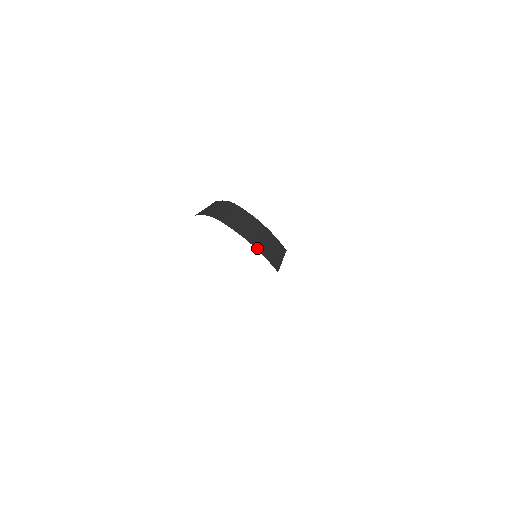
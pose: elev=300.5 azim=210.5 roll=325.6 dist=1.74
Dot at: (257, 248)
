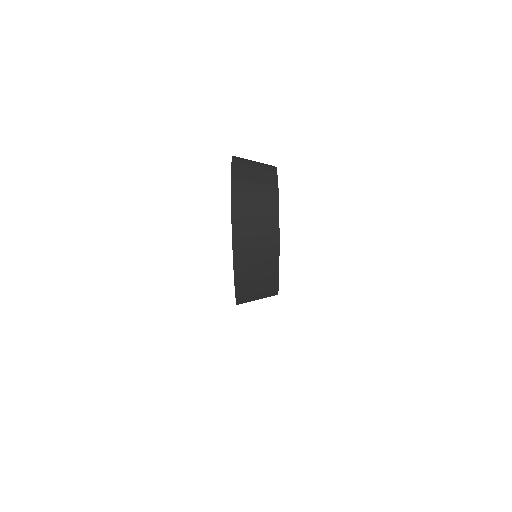
Dot at: (236, 270)
